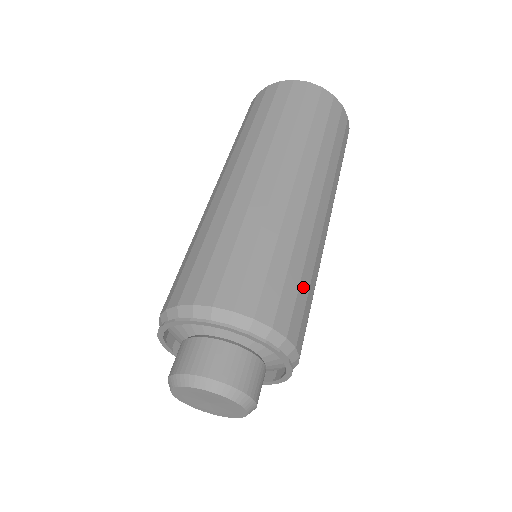
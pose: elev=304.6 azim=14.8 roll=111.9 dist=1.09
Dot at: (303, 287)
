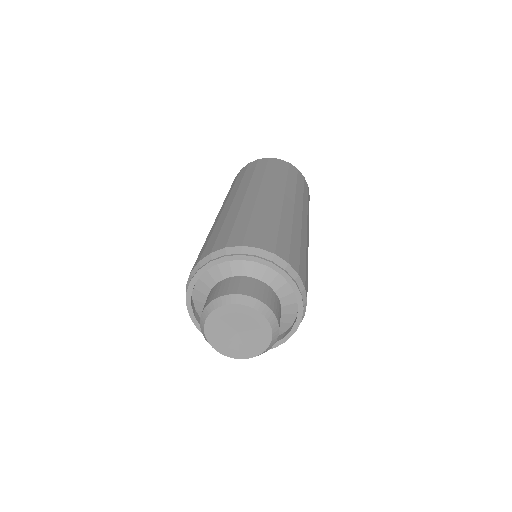
Dot at: occluded
